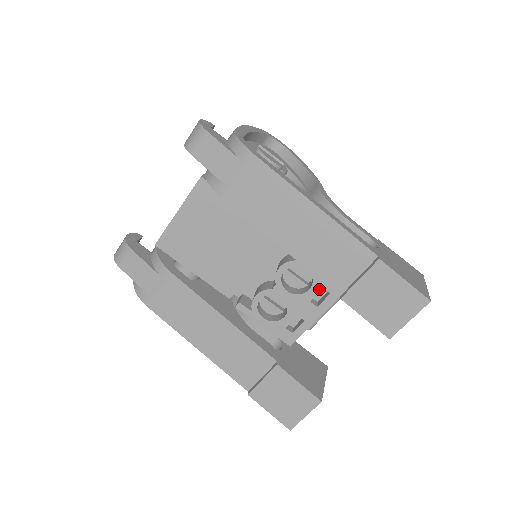
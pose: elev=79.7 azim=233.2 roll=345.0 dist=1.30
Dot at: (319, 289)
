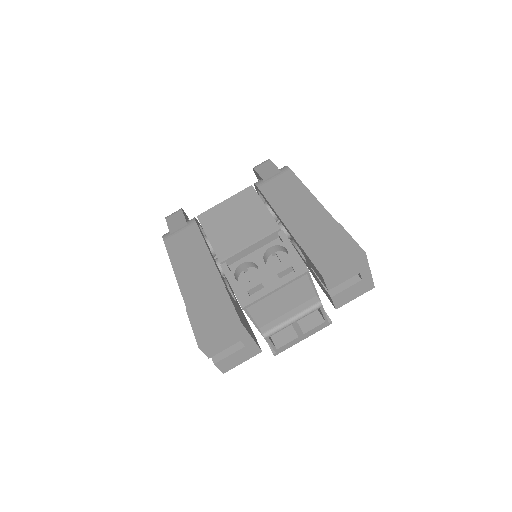
Dot at: (288, 266)
